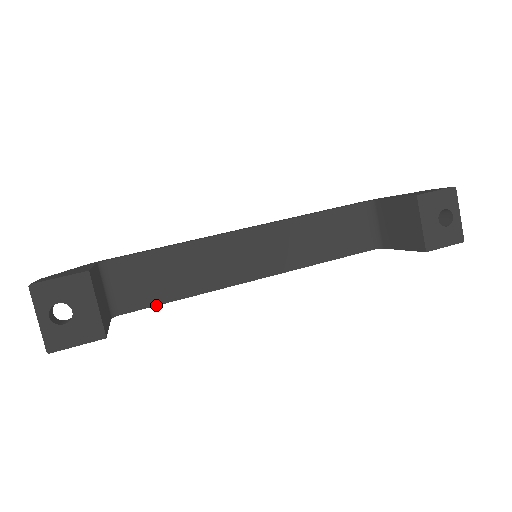
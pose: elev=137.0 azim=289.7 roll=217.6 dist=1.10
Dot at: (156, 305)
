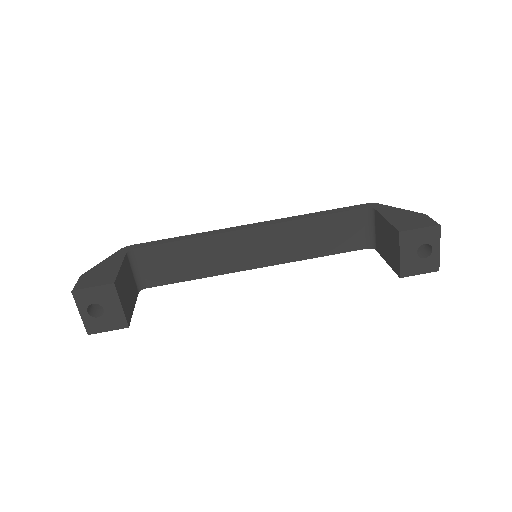
Dot at: occluded
